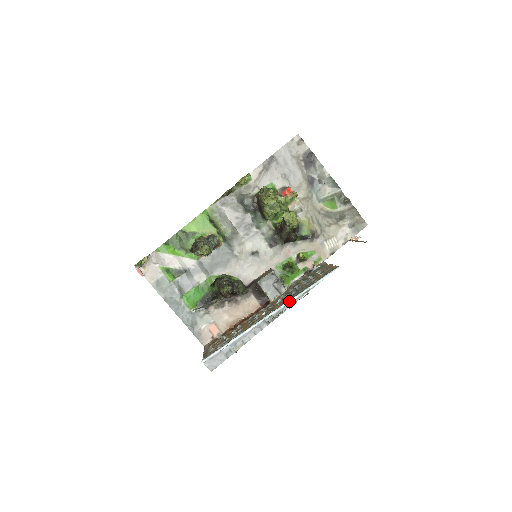
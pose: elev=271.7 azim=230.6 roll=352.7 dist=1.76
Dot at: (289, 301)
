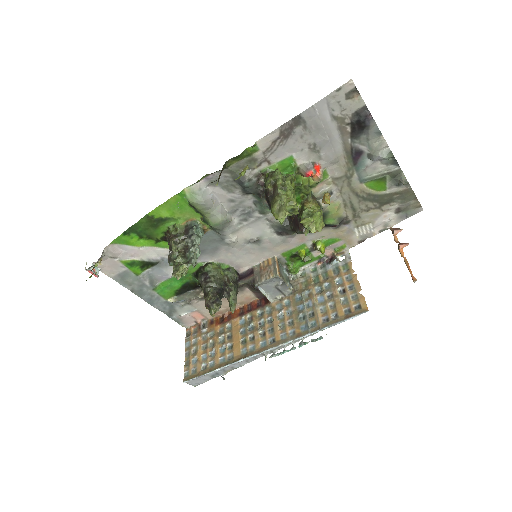
Dot at: (294, 340)
